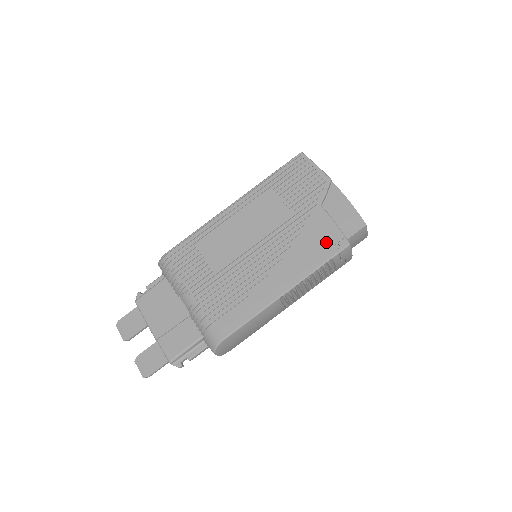
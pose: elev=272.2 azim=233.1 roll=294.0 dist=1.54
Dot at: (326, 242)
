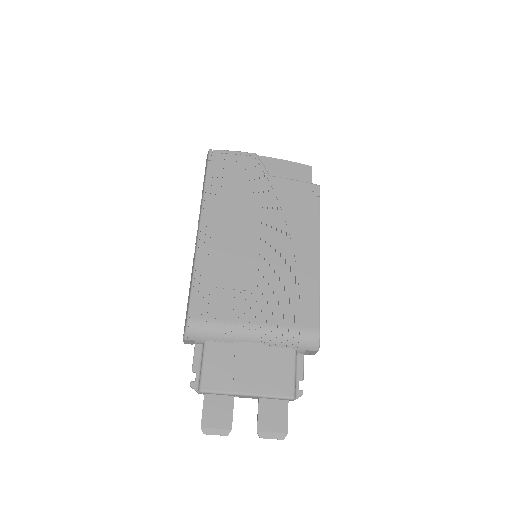
Dot at: (304, 197)
